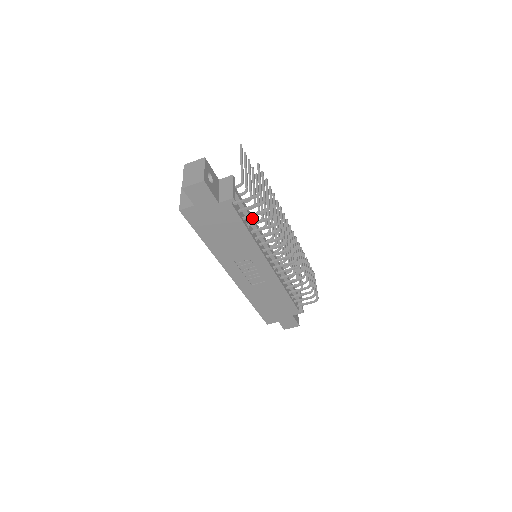
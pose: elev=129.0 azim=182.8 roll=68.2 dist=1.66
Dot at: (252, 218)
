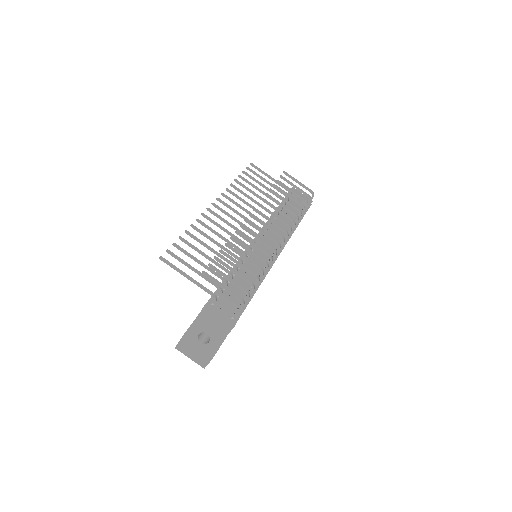
Dot at: (242, 283)
